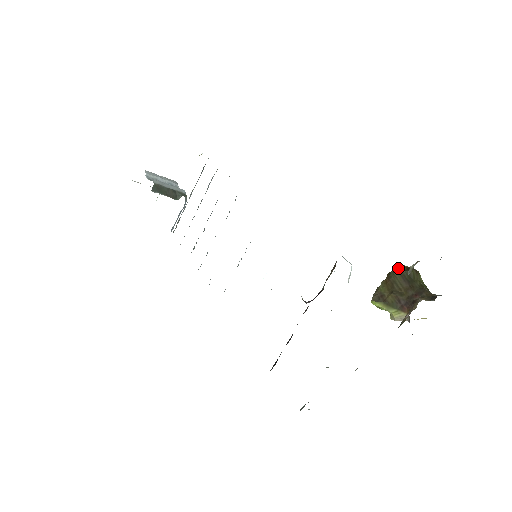
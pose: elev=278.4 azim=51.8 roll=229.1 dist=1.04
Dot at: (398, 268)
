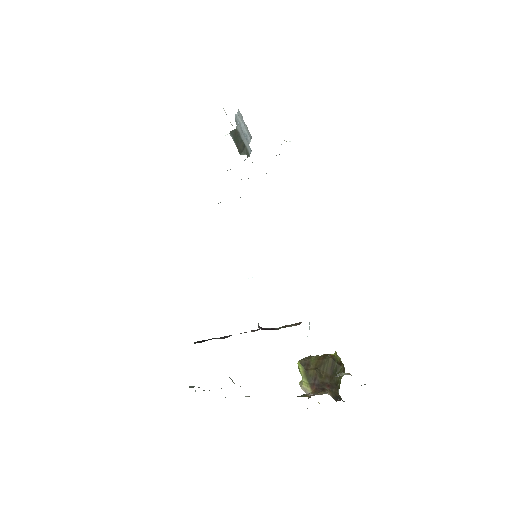
Dot at: (335, 357)
